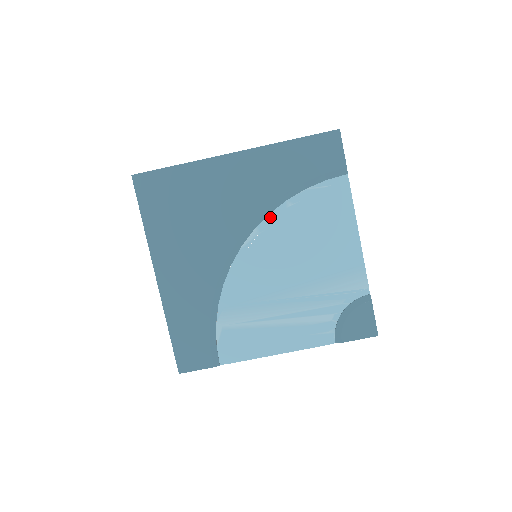
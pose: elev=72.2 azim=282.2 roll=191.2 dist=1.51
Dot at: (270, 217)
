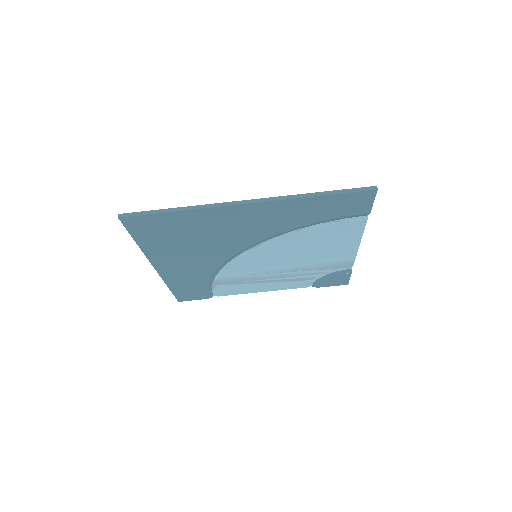
Dot at: (276, 237)
